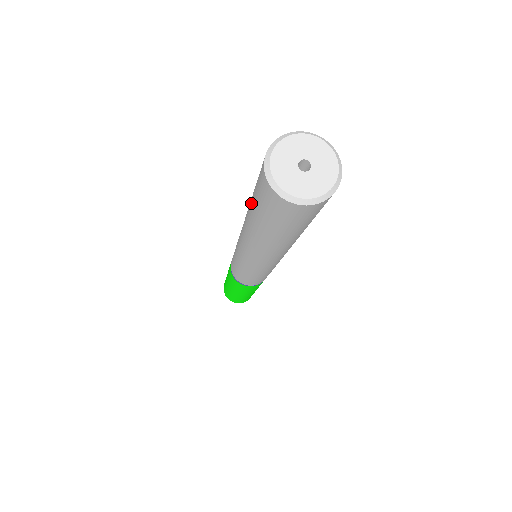
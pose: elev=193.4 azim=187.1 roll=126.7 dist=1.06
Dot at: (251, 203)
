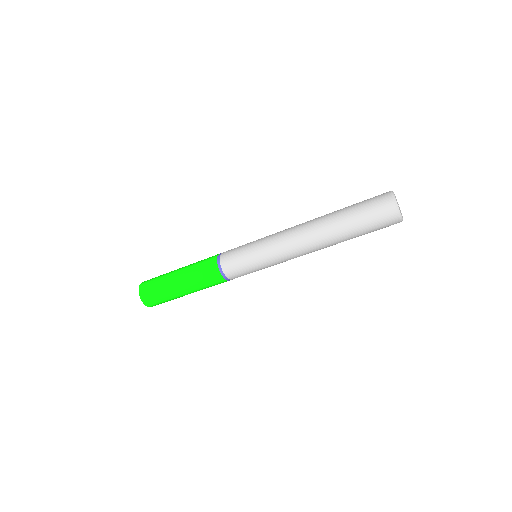
Dot at: (348, 210)
